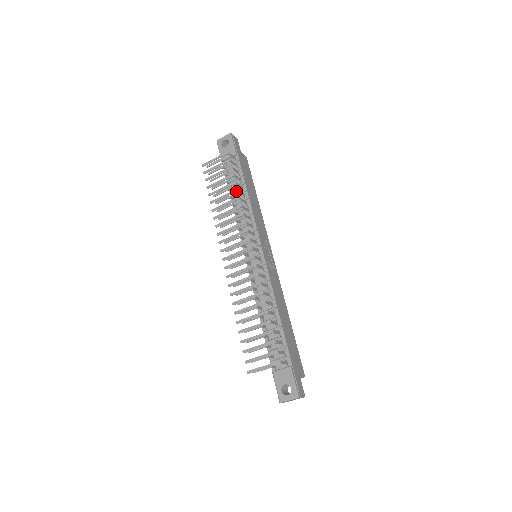
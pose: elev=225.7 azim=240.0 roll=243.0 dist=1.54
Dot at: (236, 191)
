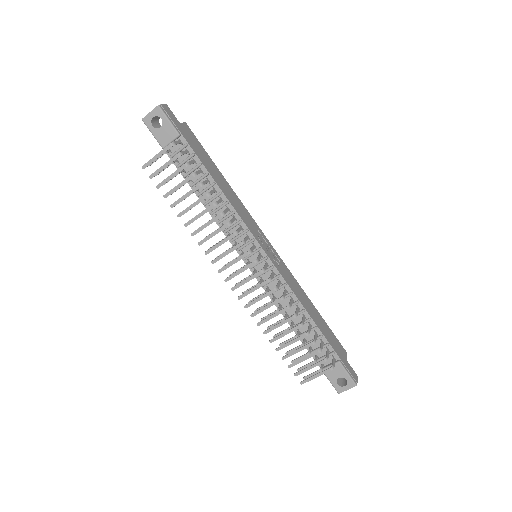
Dot at: (208, 196)
